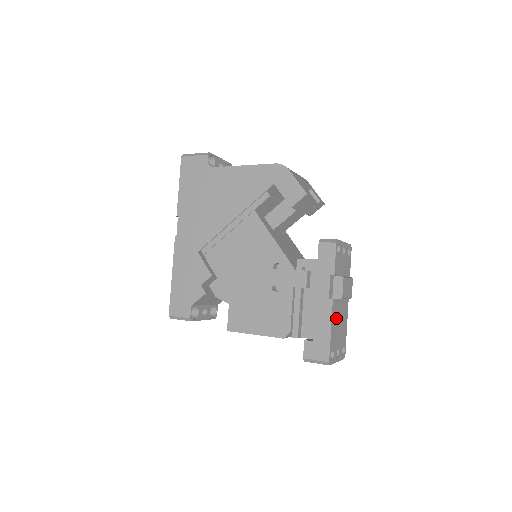
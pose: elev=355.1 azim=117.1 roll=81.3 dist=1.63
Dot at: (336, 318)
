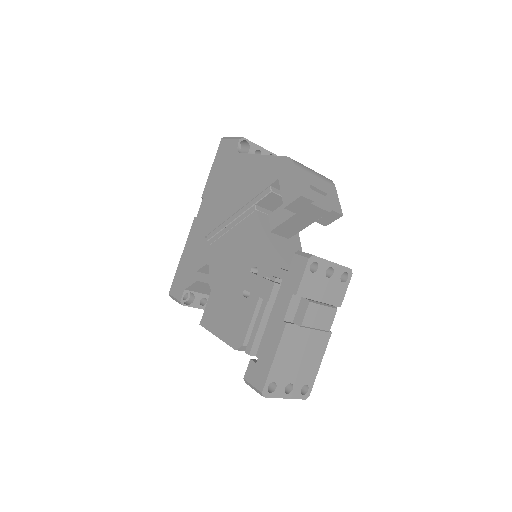
Dot at: (292, 347)
